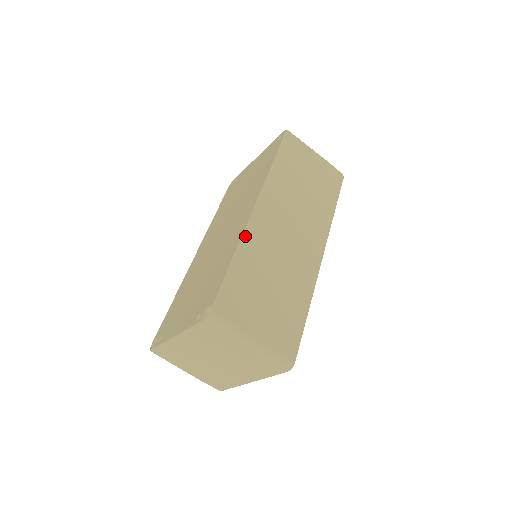
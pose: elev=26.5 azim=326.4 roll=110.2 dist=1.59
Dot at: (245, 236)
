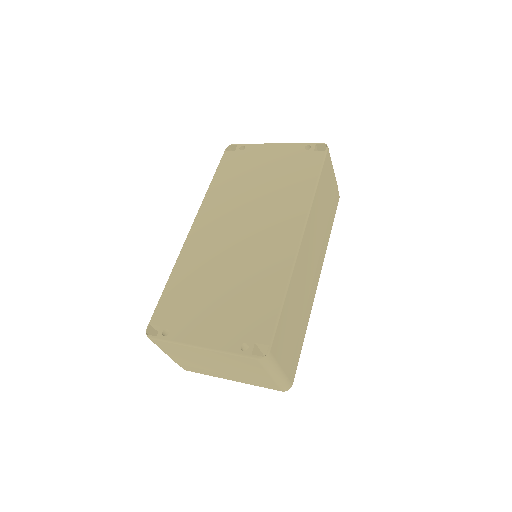
Dot at: (293, 271)
